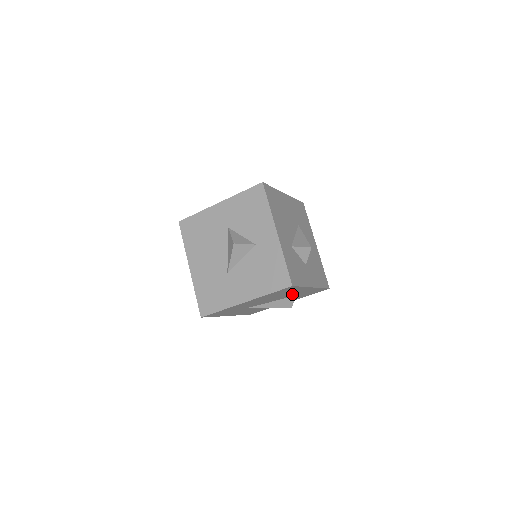
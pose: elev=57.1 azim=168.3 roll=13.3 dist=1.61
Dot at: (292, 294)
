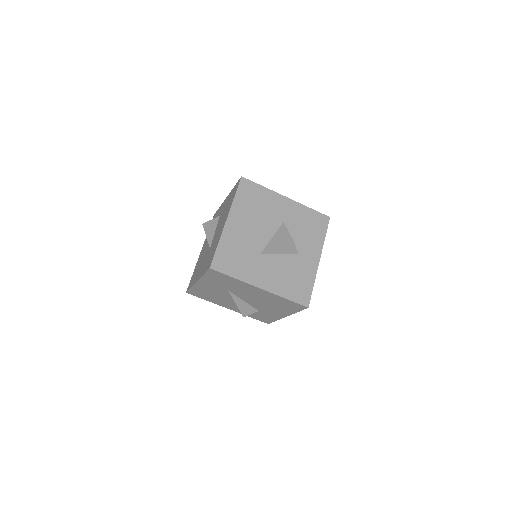
Dot at: (266, 309)
